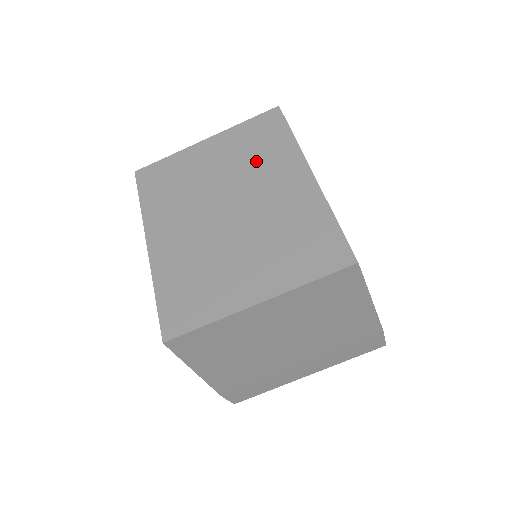
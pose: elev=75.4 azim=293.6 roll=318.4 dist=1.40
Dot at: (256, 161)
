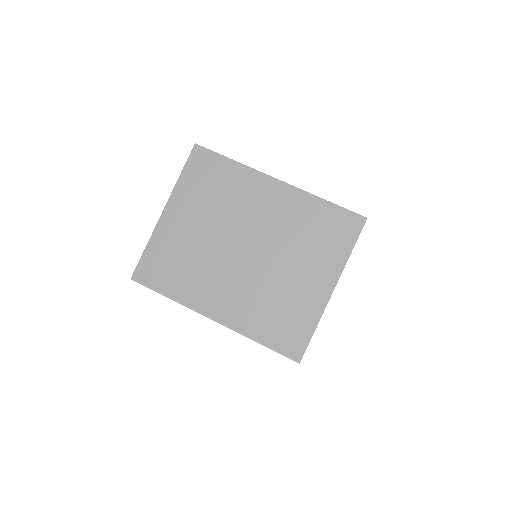
Dot at: (226, 200)
